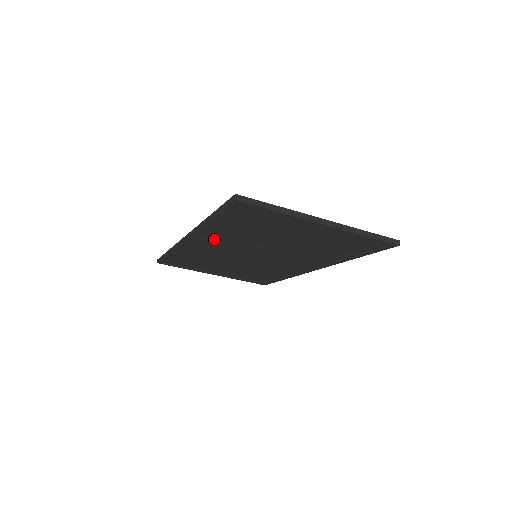
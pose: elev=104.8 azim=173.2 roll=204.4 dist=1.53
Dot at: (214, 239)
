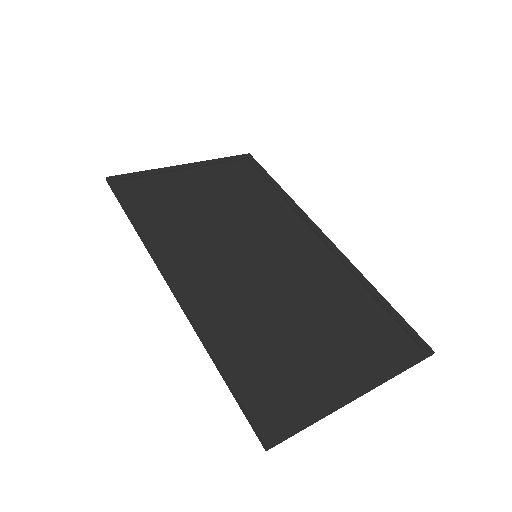
Dot at: (211, 304)
